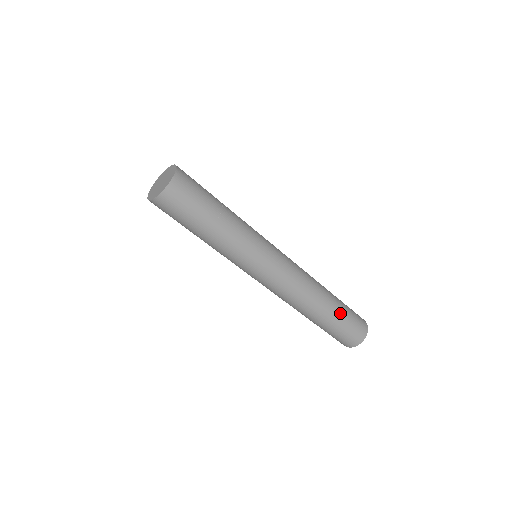
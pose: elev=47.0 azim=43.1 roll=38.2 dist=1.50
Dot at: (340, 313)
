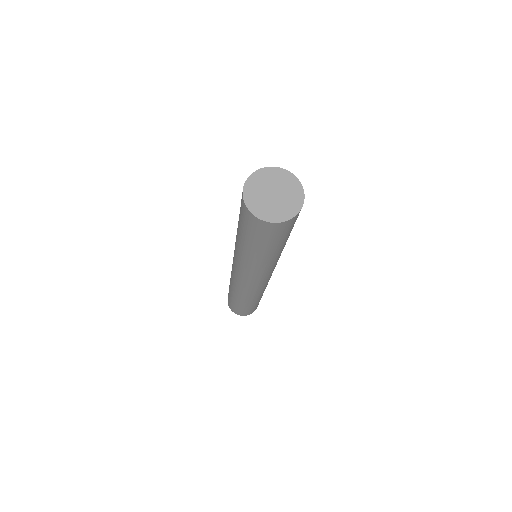
Dot at: occluded
